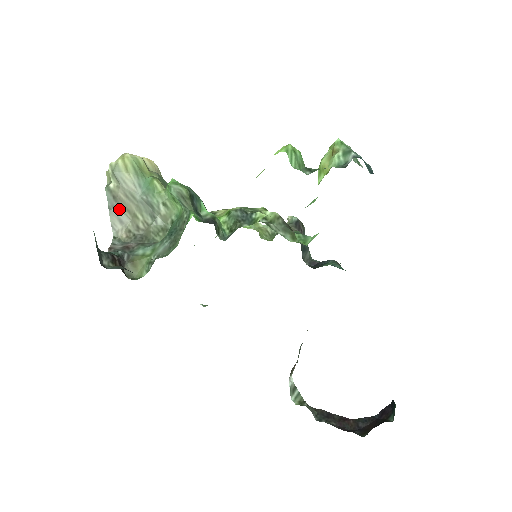
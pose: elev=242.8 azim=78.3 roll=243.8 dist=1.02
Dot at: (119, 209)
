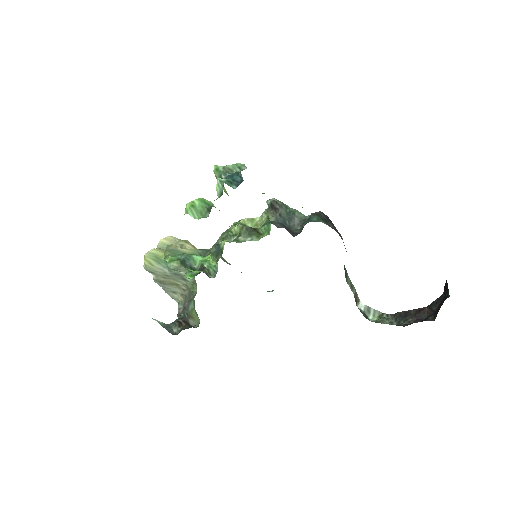
Dot at: (168, 287)
